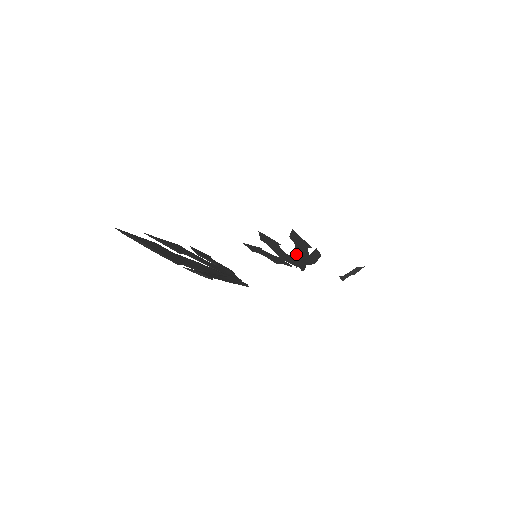
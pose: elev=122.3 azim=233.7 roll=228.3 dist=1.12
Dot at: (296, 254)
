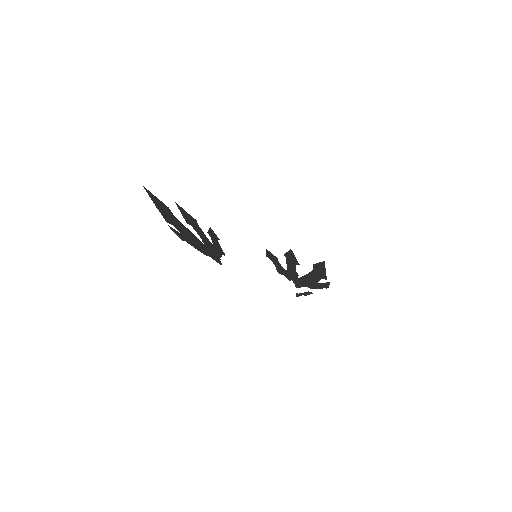
Dot at: (304, 276)
